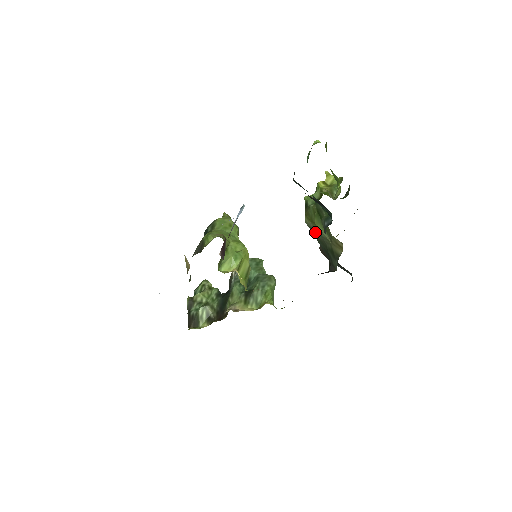
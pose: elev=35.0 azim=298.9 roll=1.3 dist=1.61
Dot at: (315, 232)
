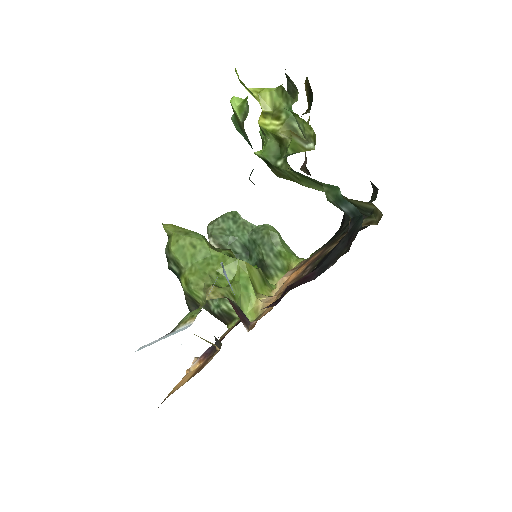
Dot at: occluded
